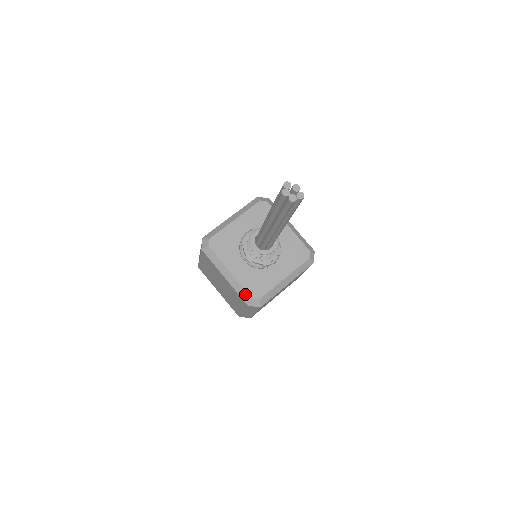
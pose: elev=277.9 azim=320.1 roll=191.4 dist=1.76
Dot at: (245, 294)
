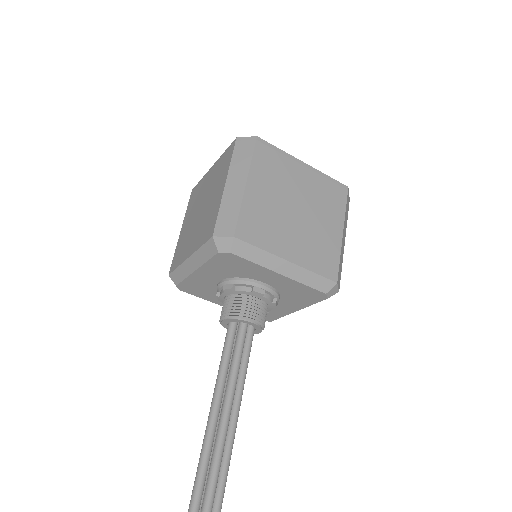
Dot at: occluded
